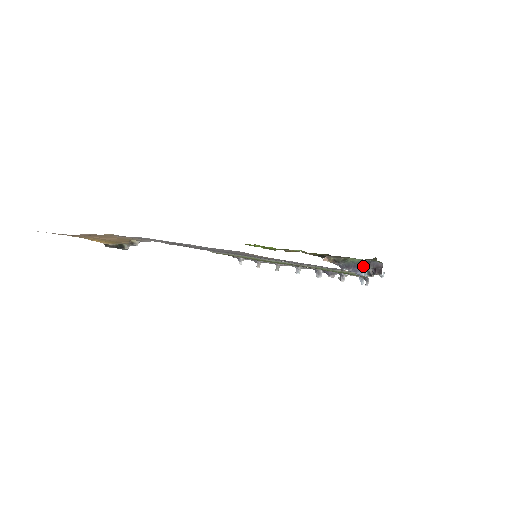
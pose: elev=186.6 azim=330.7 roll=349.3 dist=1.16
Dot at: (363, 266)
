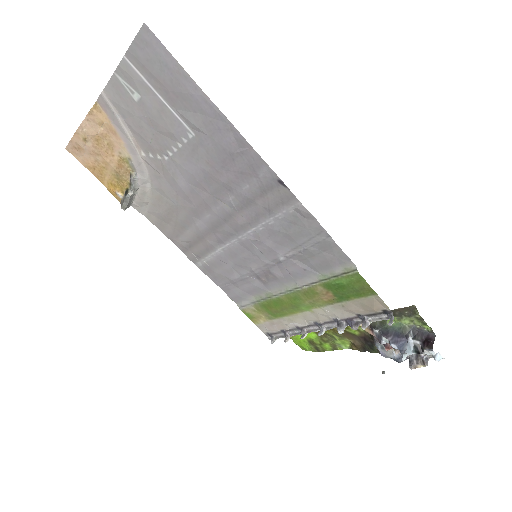
Dot at: (407, 335)
